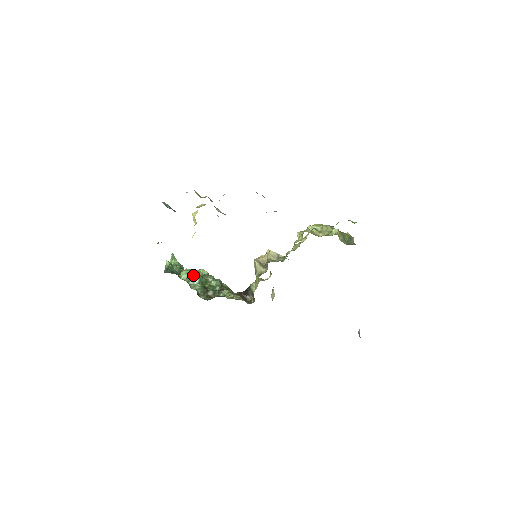
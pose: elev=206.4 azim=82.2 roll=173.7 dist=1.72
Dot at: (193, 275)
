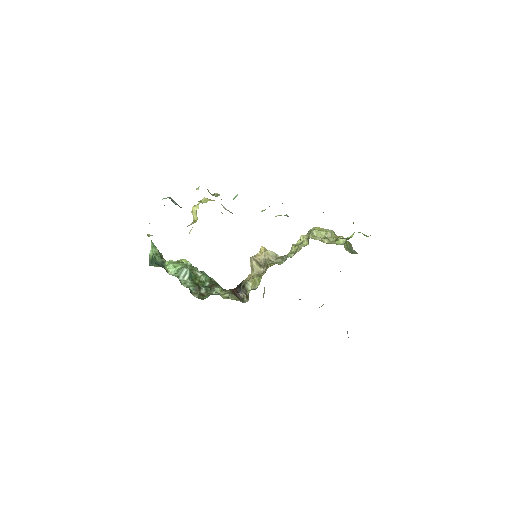
Dot at: (183, 270)
